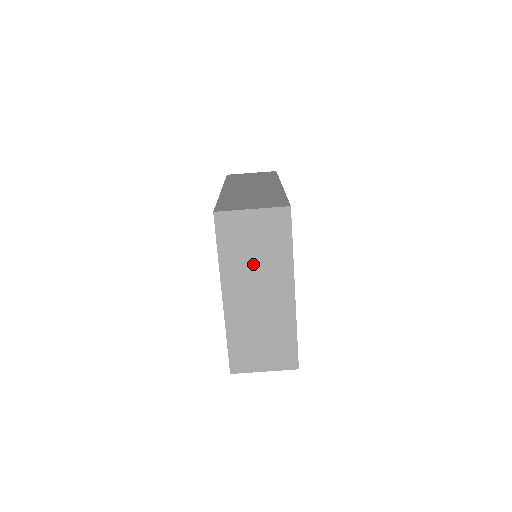
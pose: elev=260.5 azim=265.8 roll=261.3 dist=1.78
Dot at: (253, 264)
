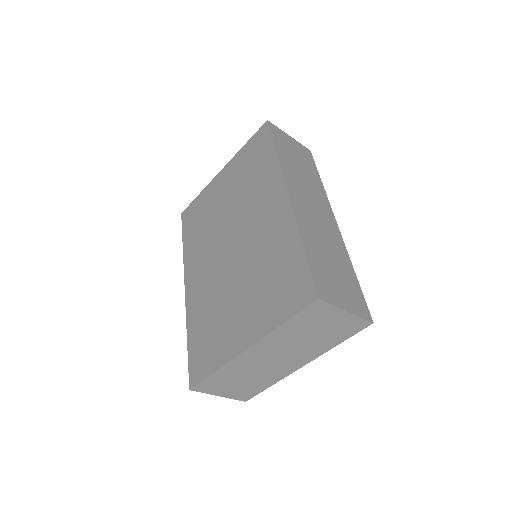
Dot at: (299, 341)
